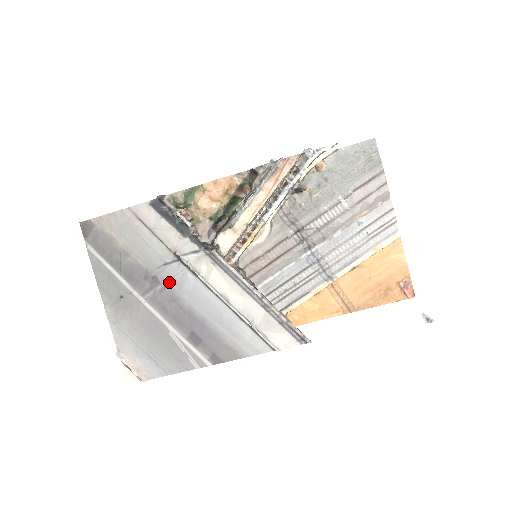
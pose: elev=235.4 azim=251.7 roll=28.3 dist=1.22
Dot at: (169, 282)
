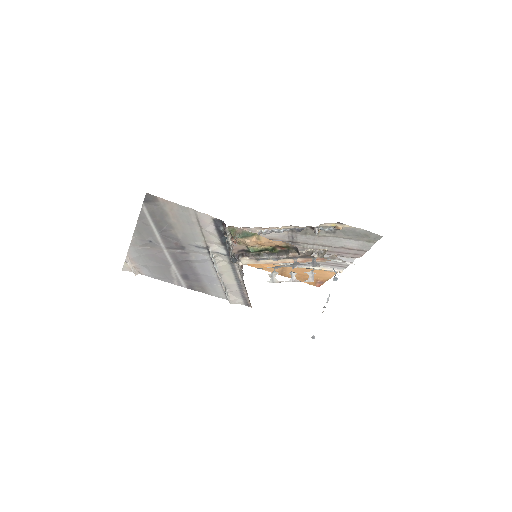
Dot at: (191, 253)
